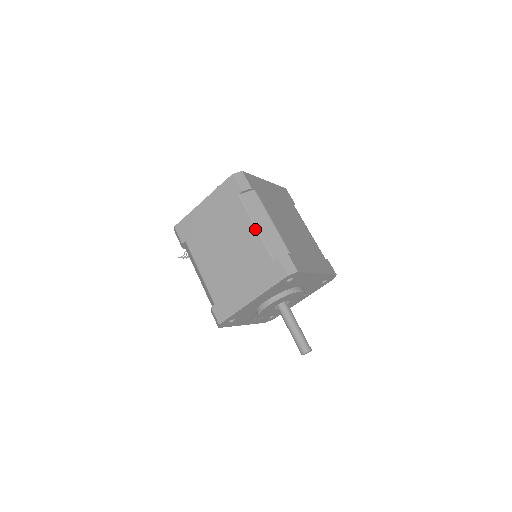
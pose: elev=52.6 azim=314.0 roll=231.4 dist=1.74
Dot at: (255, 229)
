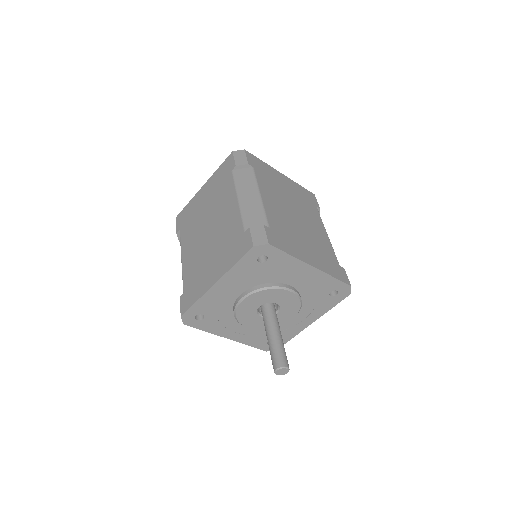
Dot at: (237, 201)
